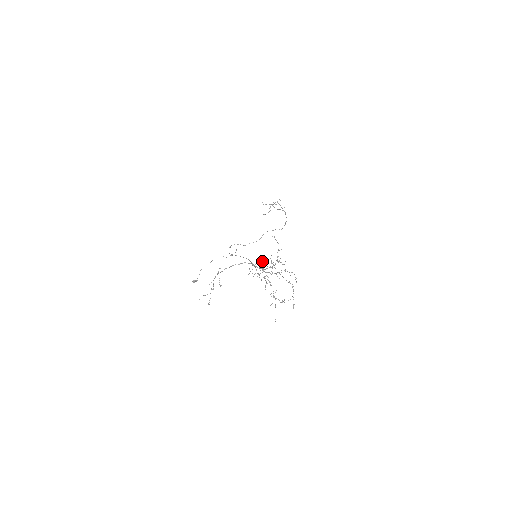
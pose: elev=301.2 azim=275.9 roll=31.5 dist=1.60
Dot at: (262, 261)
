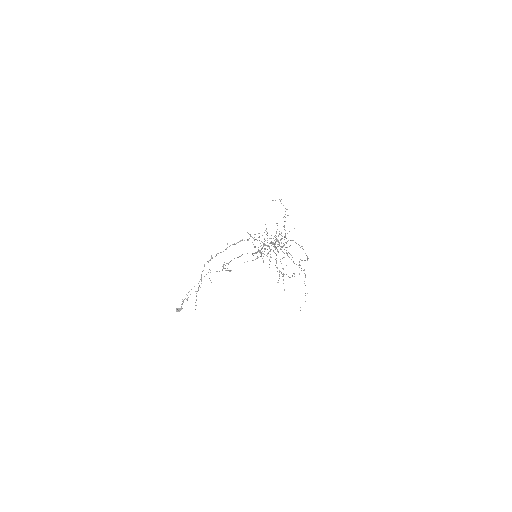
Dot at: (264, 239)
